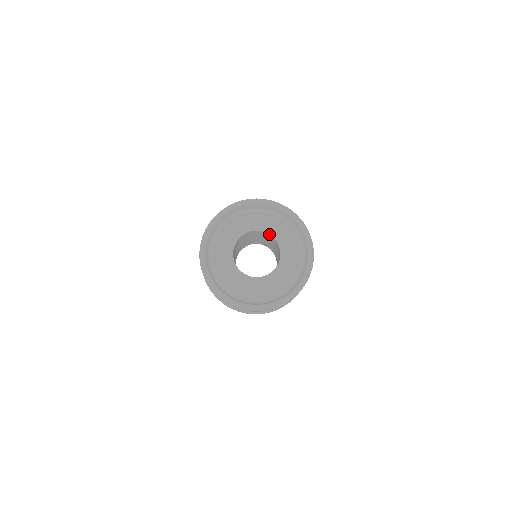
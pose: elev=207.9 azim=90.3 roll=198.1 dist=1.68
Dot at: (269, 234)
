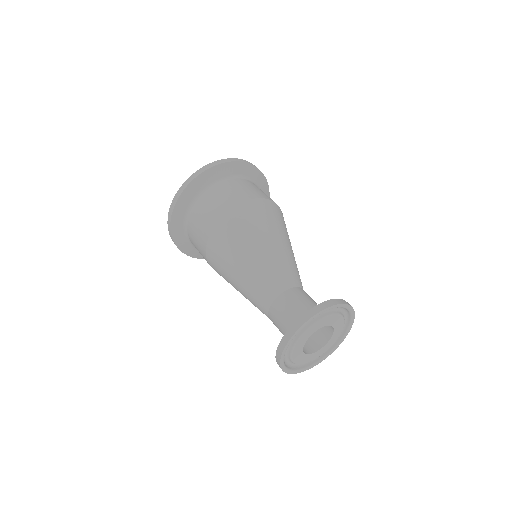
Dot at: (330, 325)
